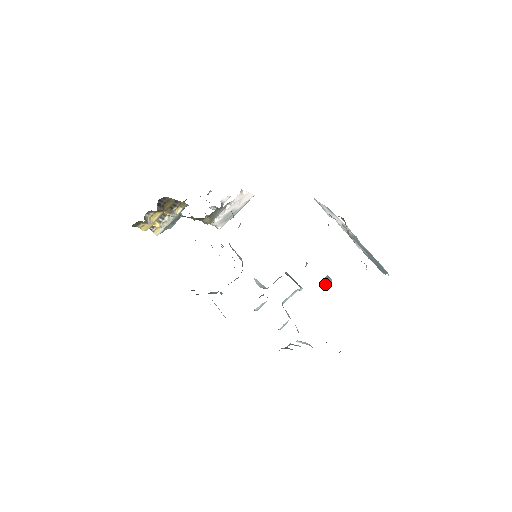
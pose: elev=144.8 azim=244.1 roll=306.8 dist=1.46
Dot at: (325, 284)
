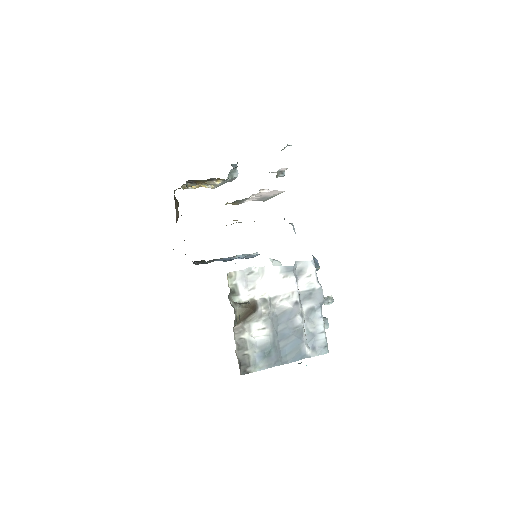
Dot at: occluded
